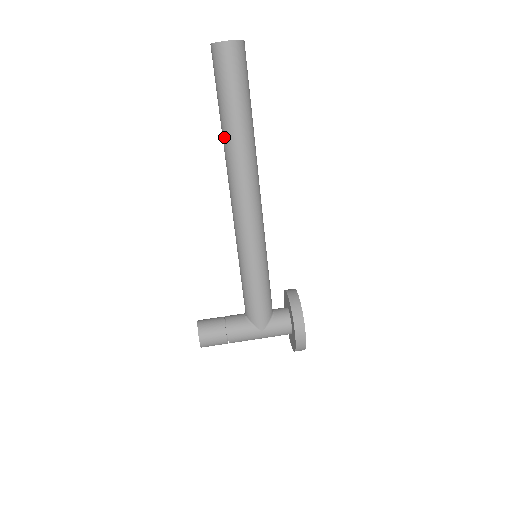
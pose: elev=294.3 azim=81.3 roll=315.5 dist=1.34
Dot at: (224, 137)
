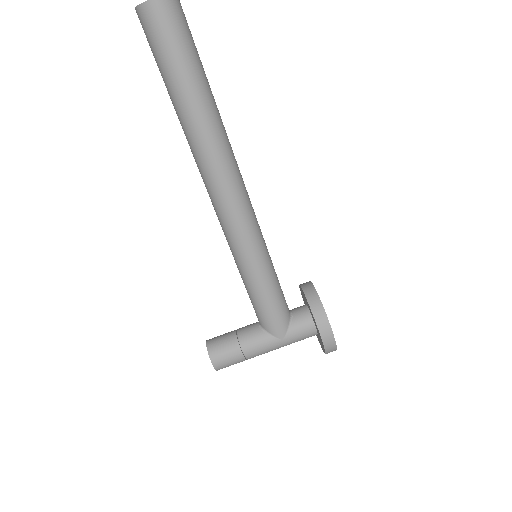
Dot at: (182, 124)
